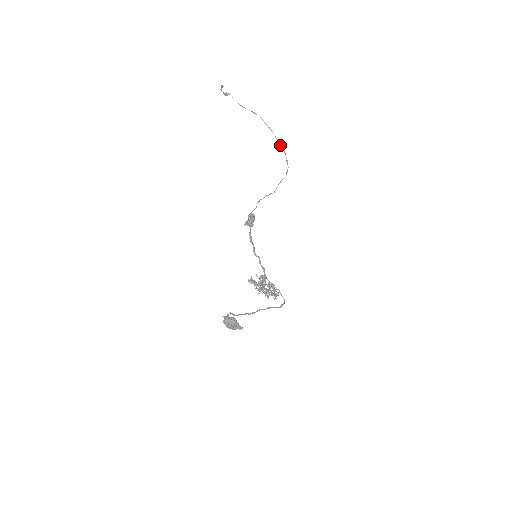
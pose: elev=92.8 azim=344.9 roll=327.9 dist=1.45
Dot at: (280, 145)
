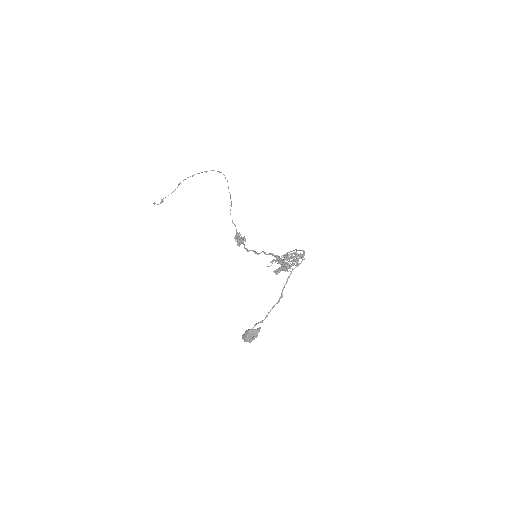
Dot at: (206, 172)
